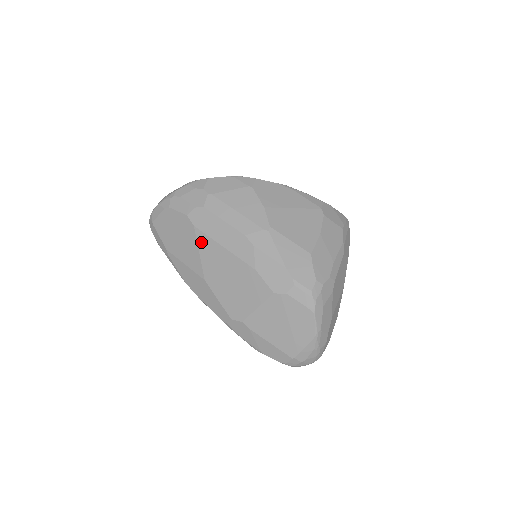
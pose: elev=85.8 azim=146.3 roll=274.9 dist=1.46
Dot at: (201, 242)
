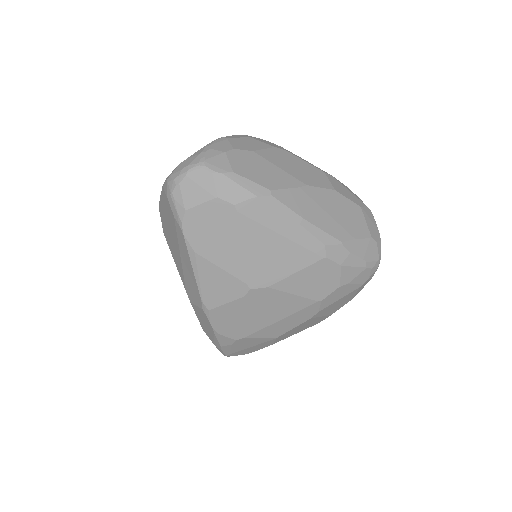
Dot at: occluded
